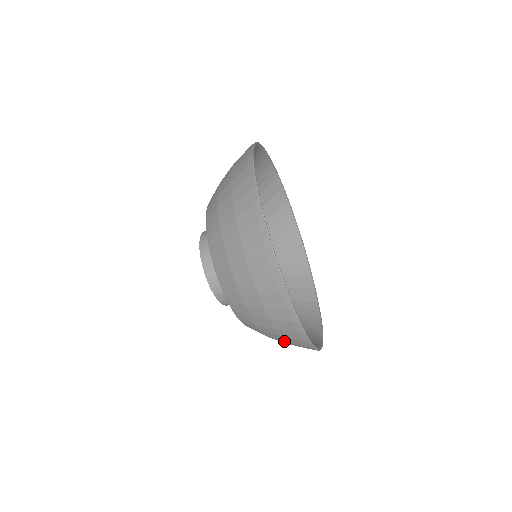
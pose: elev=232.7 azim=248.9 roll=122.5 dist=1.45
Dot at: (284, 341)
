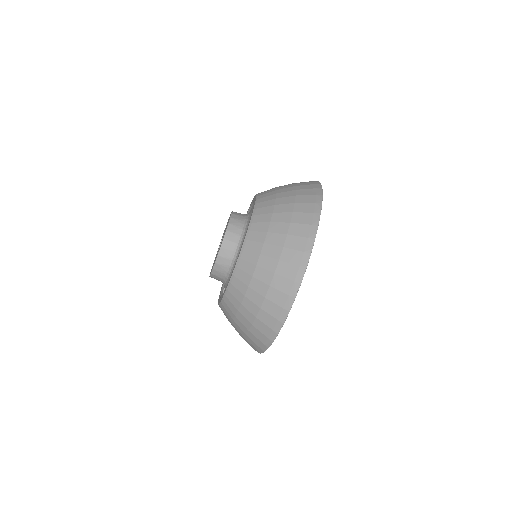
Dot at: (248, 330)
